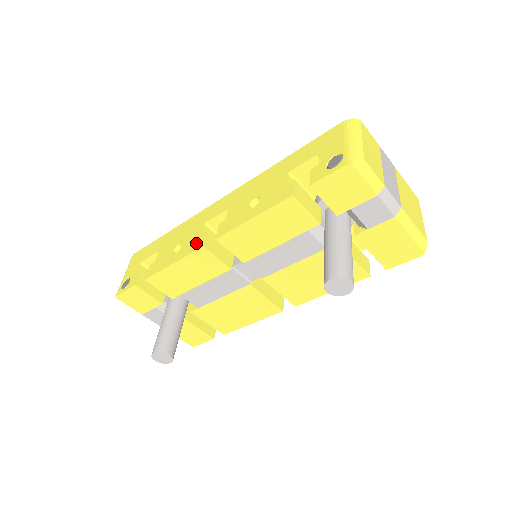
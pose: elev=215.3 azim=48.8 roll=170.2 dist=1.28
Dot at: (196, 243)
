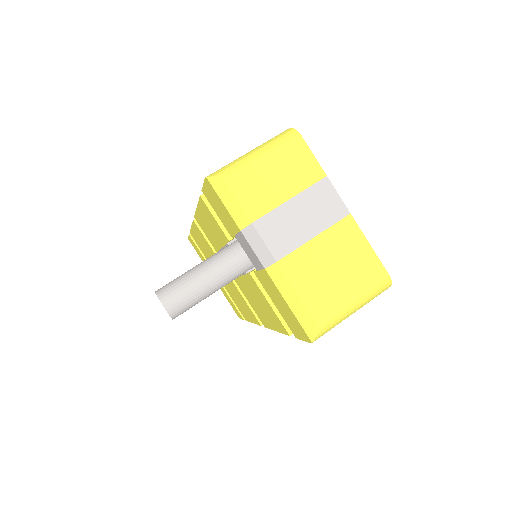
Dot at: occluded
